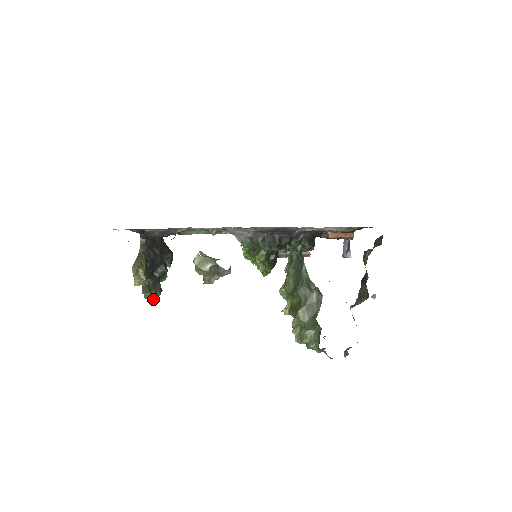
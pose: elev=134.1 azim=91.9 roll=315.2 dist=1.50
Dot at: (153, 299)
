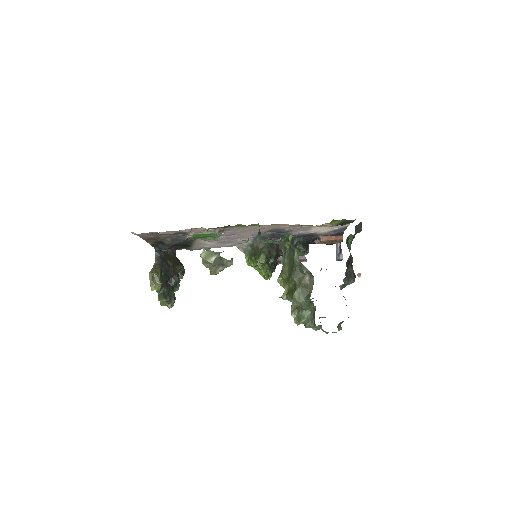
Dot at: (168, 307)
